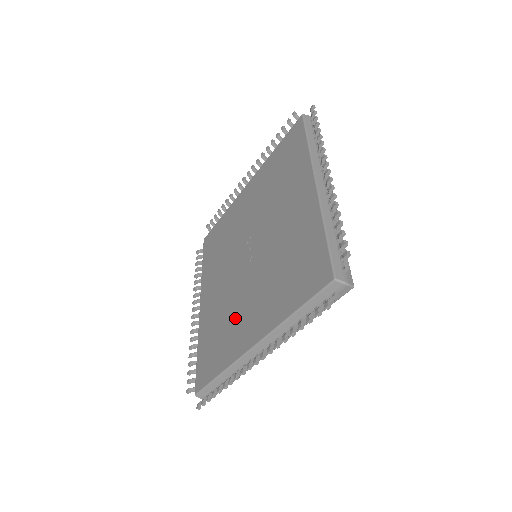
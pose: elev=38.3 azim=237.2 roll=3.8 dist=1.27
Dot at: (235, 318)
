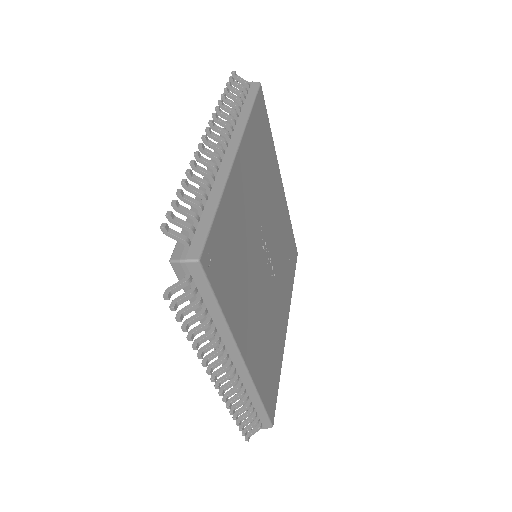
Dot at: occluded
